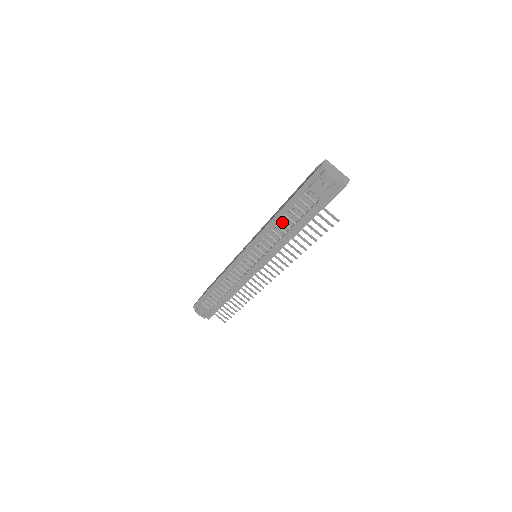
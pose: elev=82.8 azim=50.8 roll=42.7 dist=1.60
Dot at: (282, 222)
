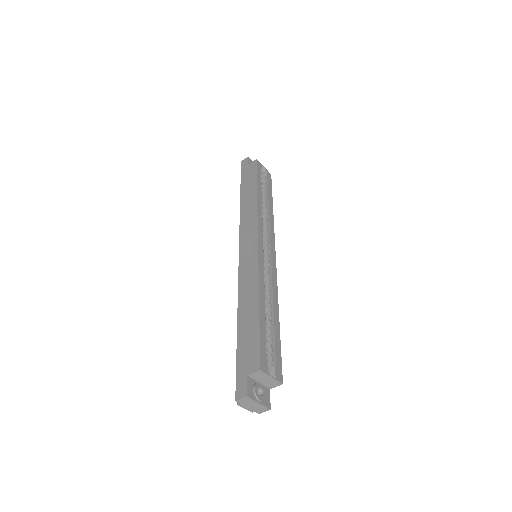
Dot at: occluded
